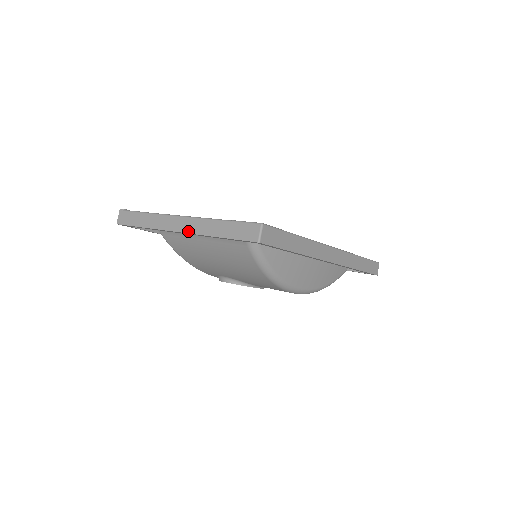
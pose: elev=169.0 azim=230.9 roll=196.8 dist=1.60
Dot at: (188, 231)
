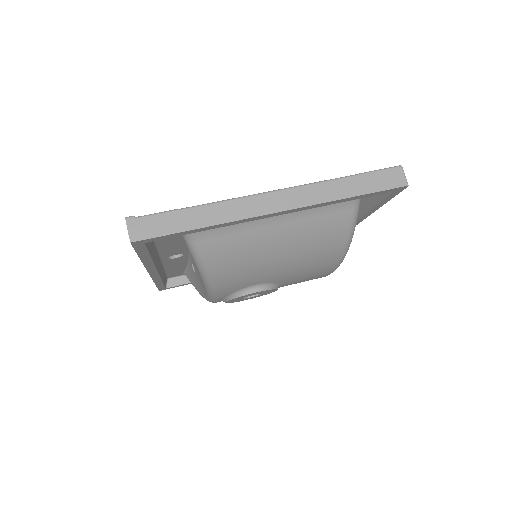
Dot at: (298, 205)
